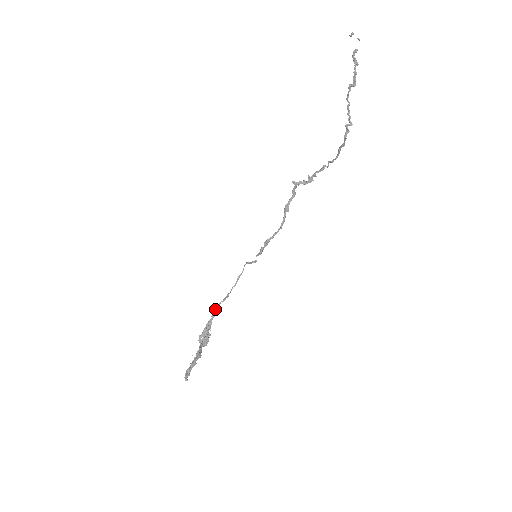
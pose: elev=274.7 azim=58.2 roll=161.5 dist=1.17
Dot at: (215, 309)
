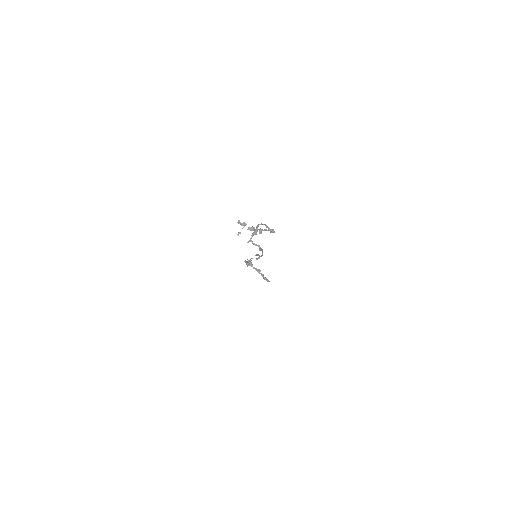
Dot at: (246, 262)
